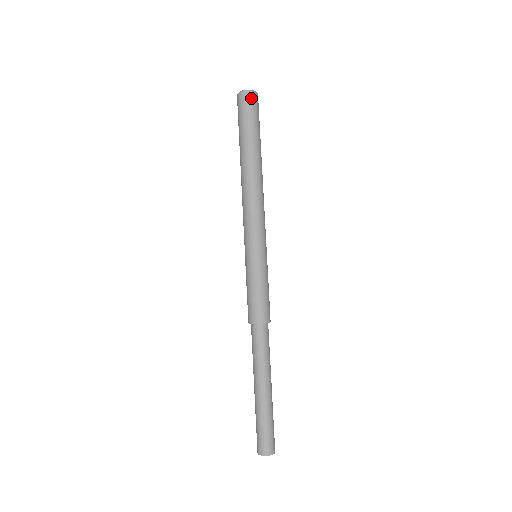
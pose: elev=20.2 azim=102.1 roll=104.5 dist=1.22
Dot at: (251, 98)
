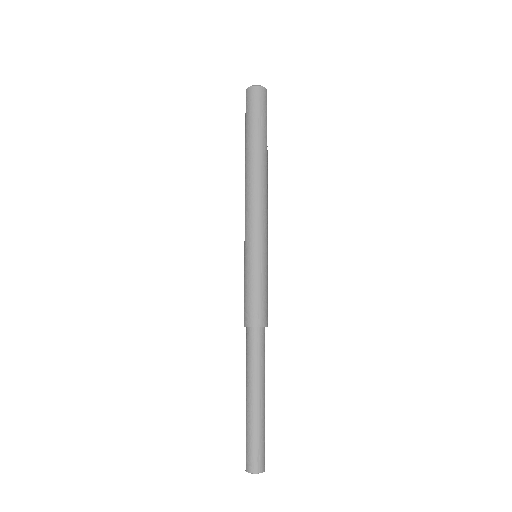
Dot at: (265, 95)
